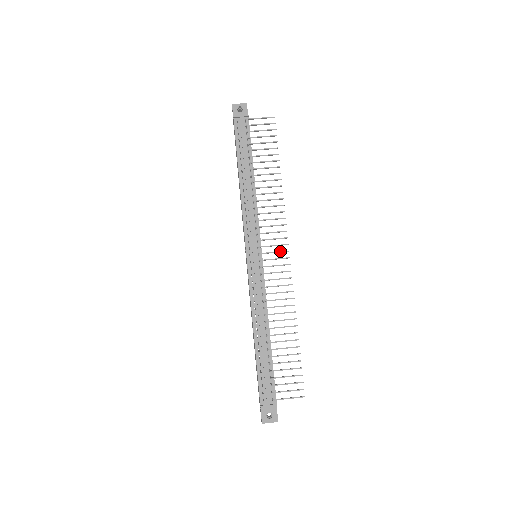
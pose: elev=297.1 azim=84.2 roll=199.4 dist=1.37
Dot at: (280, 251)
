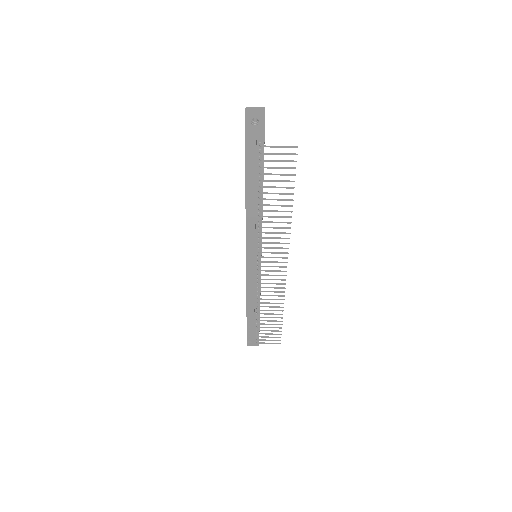
Dot at: occluded
